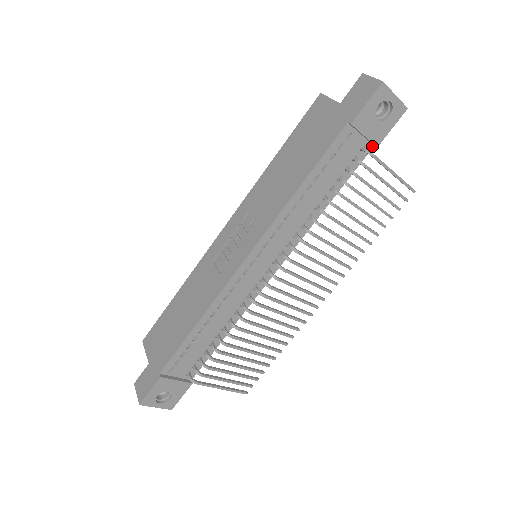
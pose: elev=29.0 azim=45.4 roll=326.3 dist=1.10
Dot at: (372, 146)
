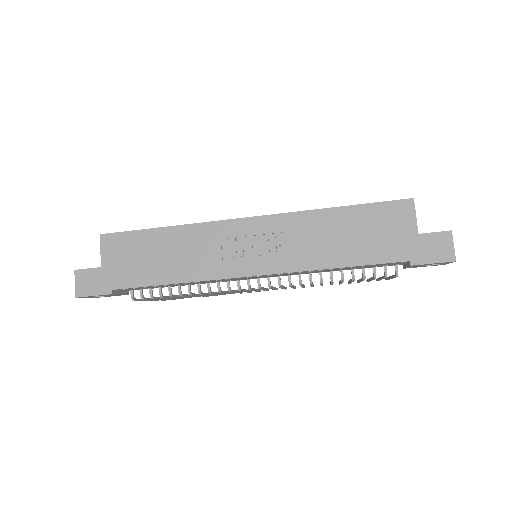
Dot at: (402, 264)
